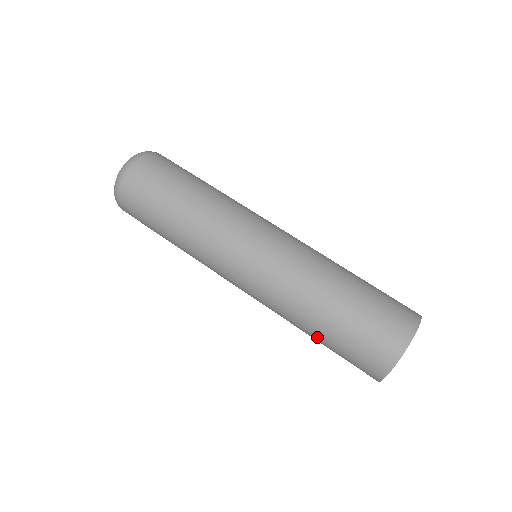
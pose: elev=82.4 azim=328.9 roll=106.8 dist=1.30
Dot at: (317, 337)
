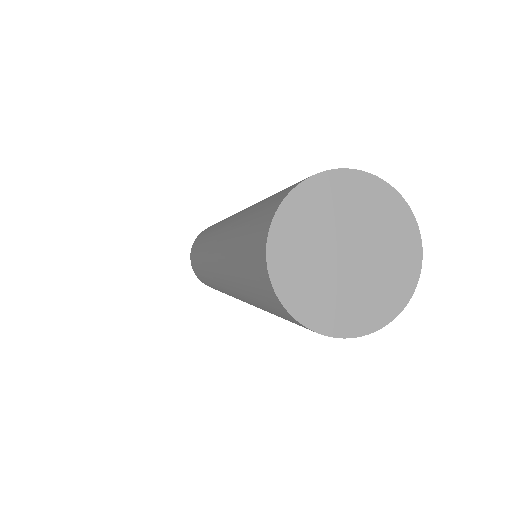
Dot at: (234, 246)
